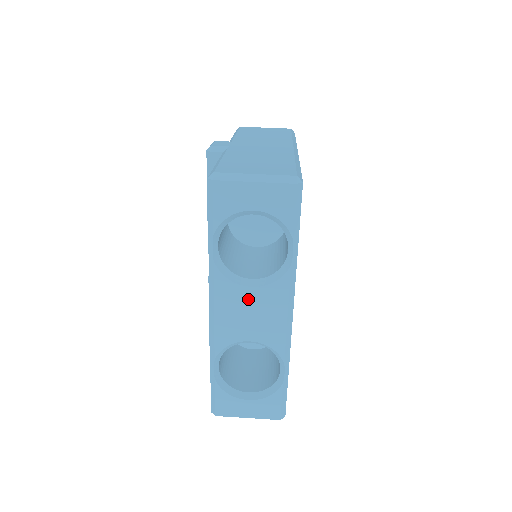
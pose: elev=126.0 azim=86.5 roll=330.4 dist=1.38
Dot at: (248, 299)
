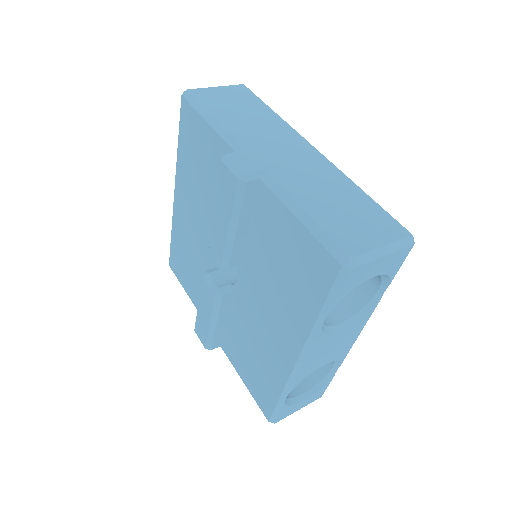
Dot at: (336, 340)
